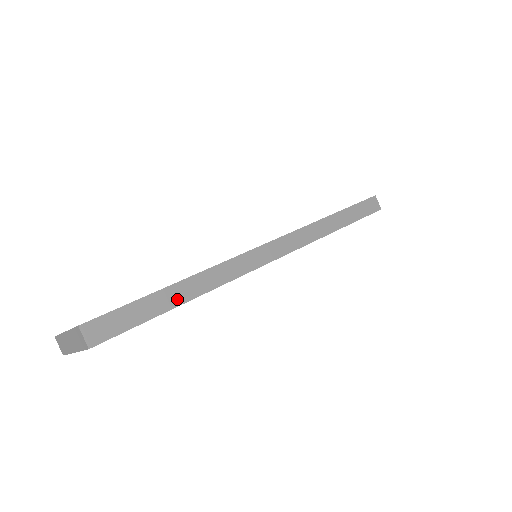
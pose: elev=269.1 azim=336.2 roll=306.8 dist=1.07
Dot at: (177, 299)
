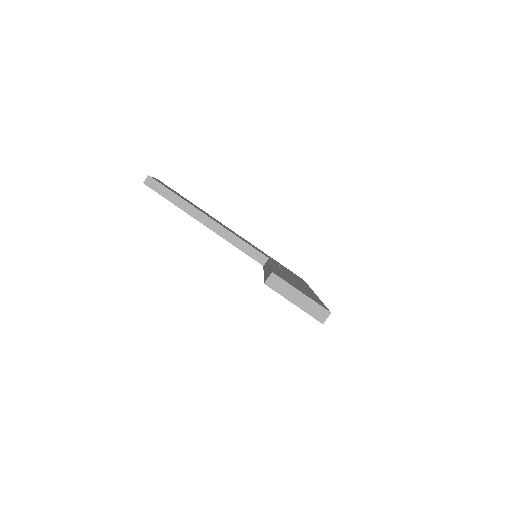
Dot at: occluded
